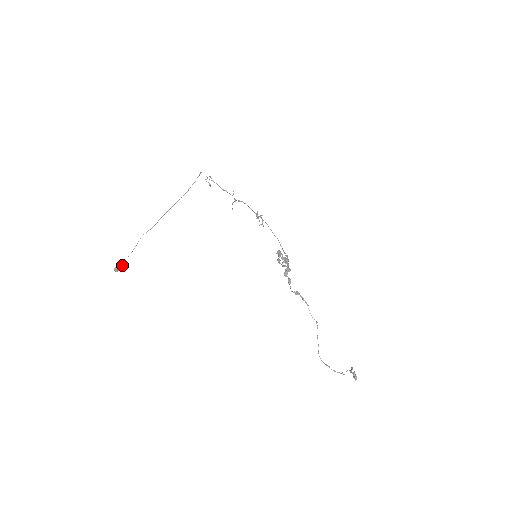
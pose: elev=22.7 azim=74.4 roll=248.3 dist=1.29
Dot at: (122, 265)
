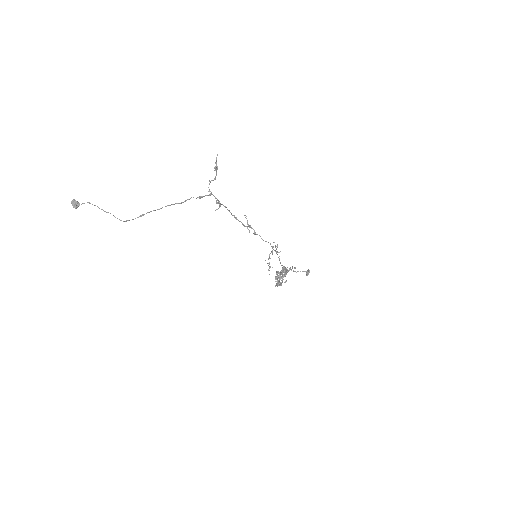
Dot at: occluded
